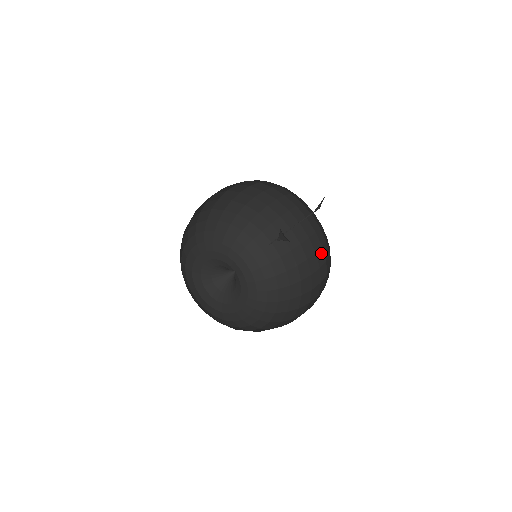
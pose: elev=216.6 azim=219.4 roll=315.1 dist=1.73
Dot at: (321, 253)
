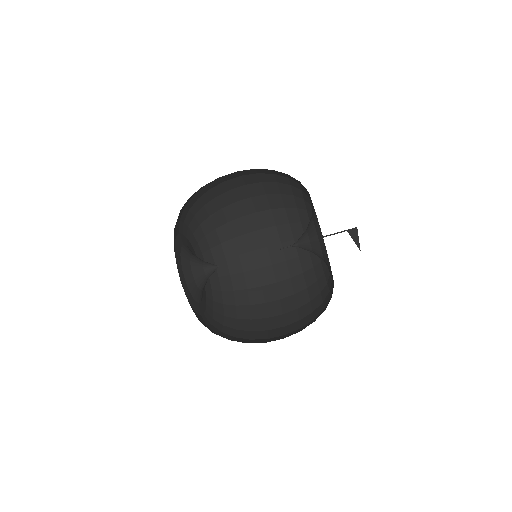
Dot at: occluded
